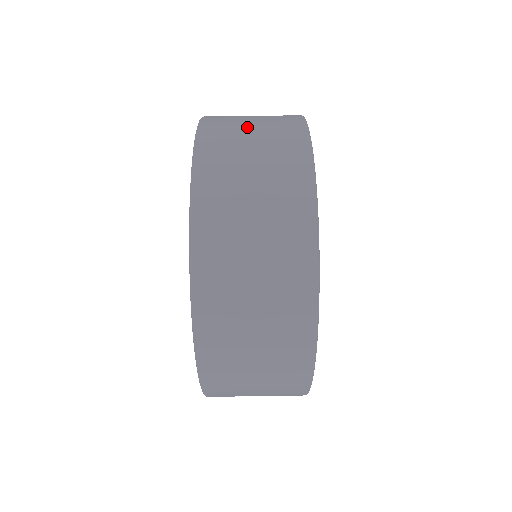
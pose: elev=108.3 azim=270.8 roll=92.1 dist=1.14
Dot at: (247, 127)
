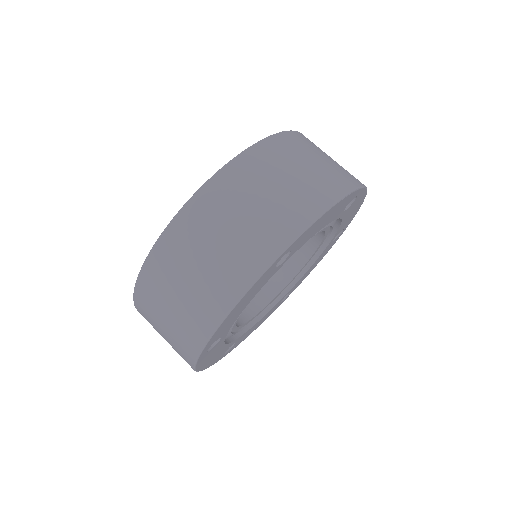
Dot at: (295, 166)
